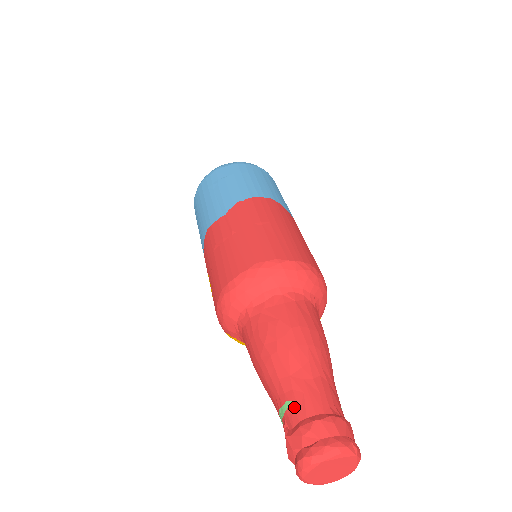
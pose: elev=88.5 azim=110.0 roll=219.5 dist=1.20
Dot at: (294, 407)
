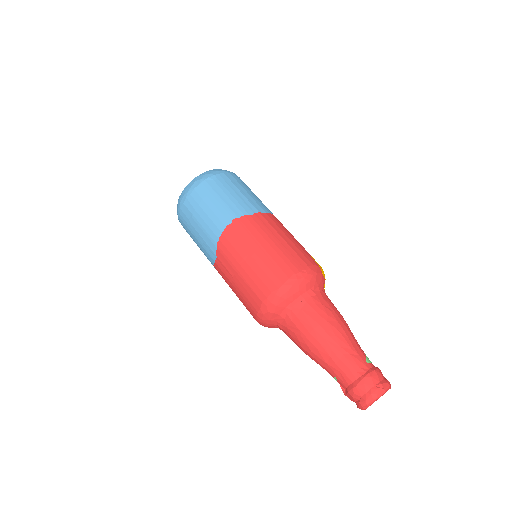
Dot at: (339, 380)
